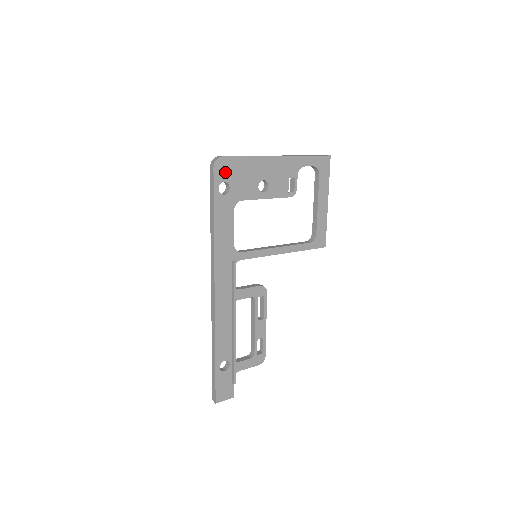
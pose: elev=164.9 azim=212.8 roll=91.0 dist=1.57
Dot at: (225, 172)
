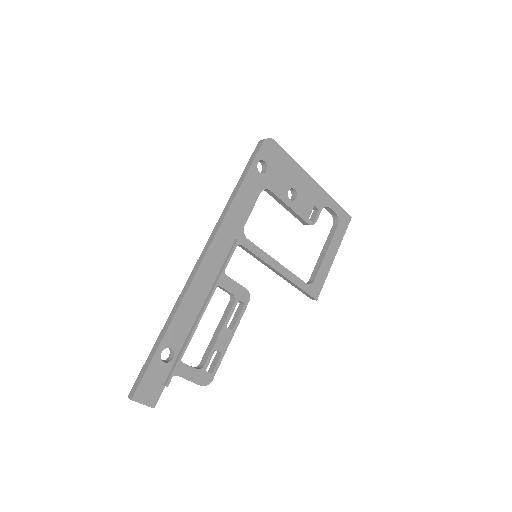
Dot at: (269, 154)
